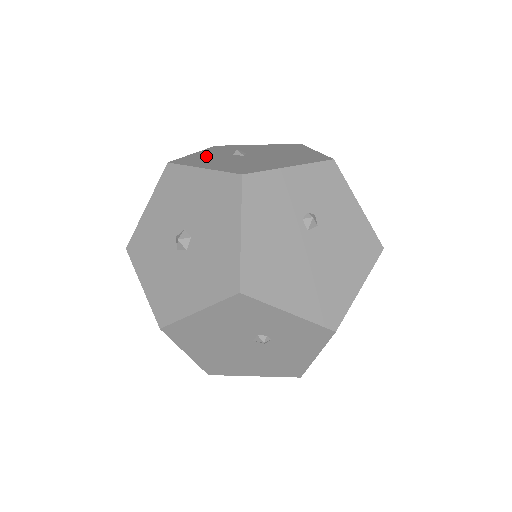
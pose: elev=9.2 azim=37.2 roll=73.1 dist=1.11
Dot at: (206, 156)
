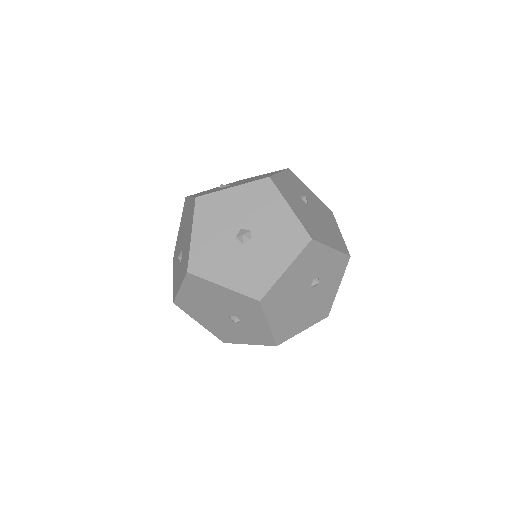
Dot at: (207, 192)
